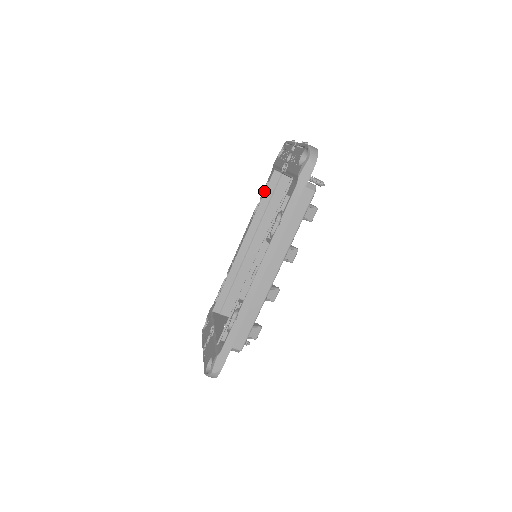
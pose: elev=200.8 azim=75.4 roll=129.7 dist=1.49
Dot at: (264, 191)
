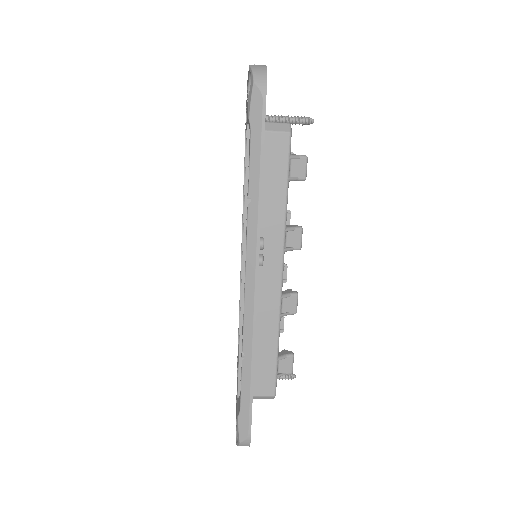
Dot at: occluded
